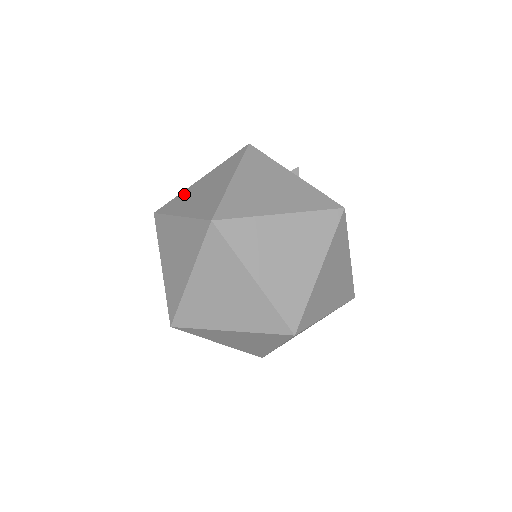
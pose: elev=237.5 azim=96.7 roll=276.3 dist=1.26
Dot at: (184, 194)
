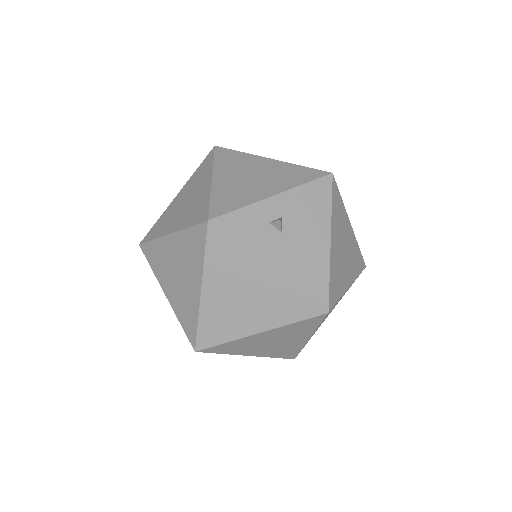
Dot at: (160, 249)
